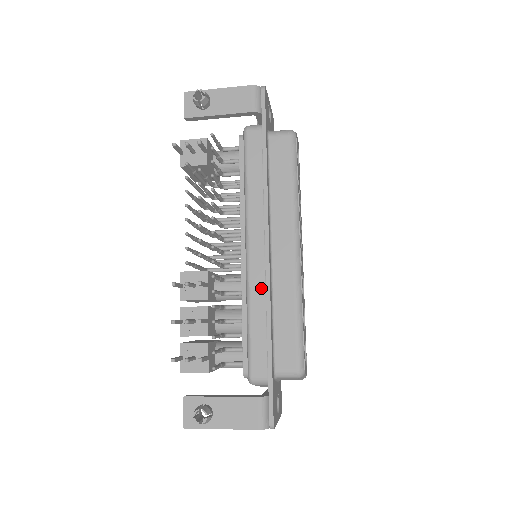
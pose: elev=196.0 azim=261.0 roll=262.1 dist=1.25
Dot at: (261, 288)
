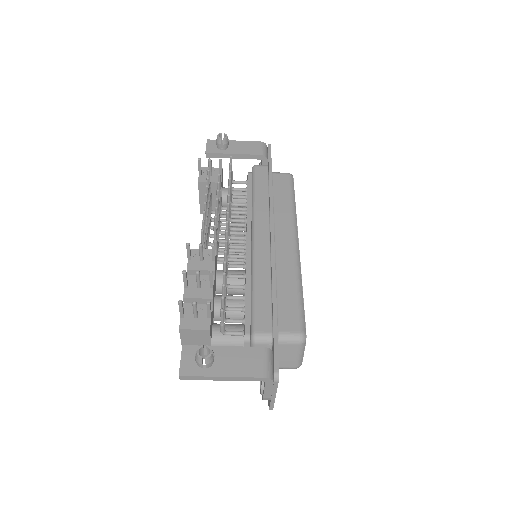
Dot at: (266, 263)
